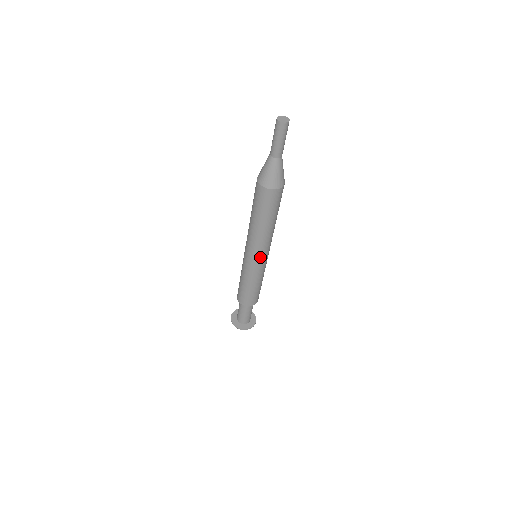
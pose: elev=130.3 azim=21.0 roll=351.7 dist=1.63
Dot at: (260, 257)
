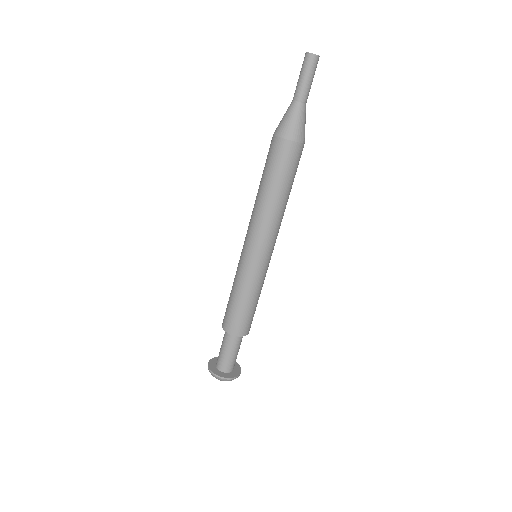
Dot at: (270, 249)
